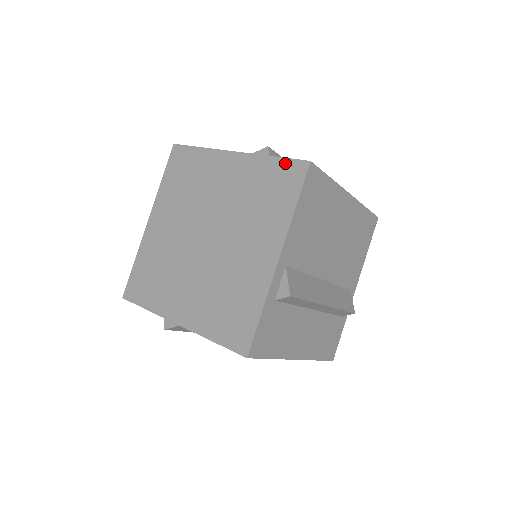
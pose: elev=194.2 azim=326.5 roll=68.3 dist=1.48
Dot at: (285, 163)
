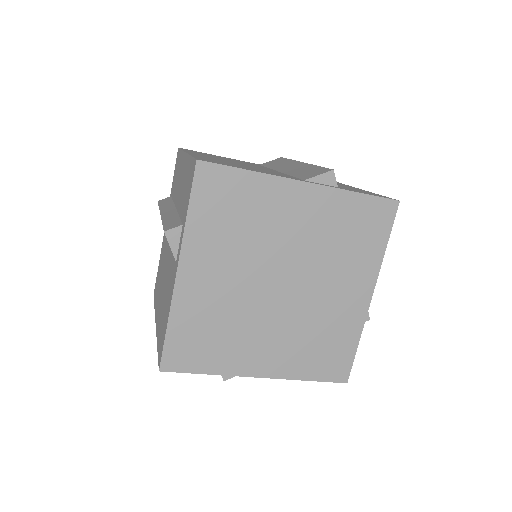
Dot at: (373, 201)
